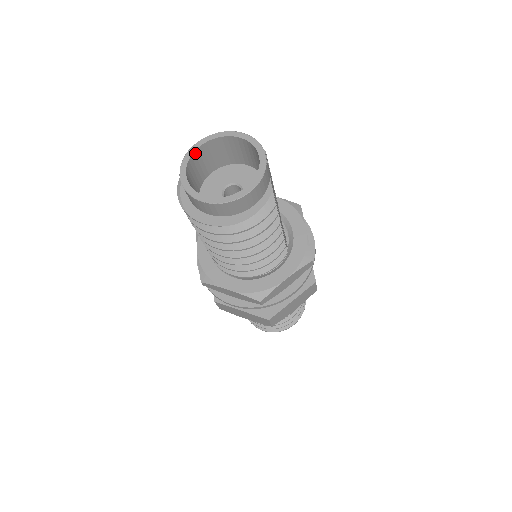
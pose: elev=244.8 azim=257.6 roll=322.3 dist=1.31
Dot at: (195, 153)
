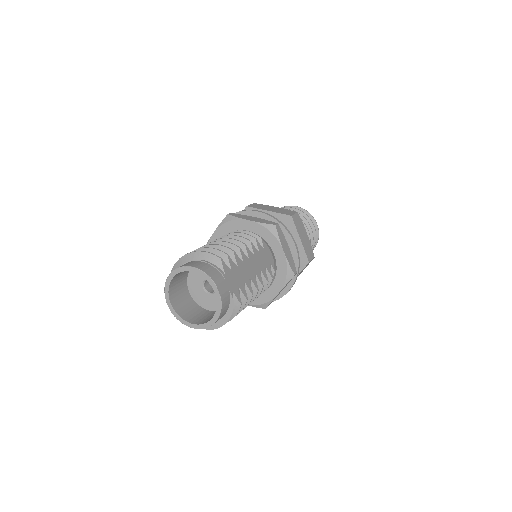
Dot at: (170, 284)
